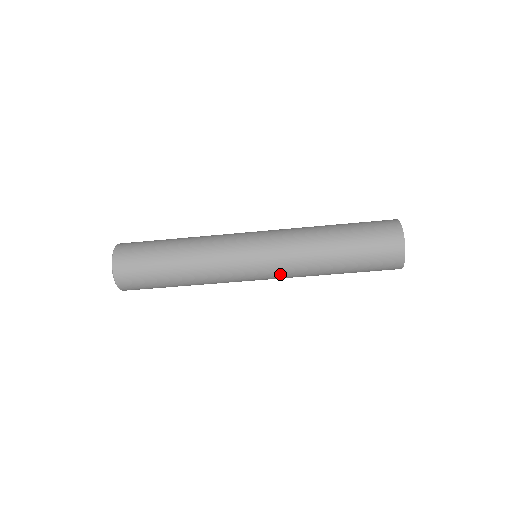
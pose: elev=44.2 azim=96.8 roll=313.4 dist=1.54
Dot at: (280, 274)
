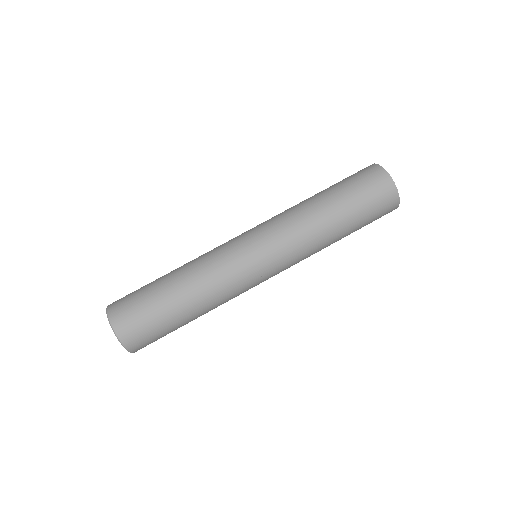
Dot at: (274, 231)
